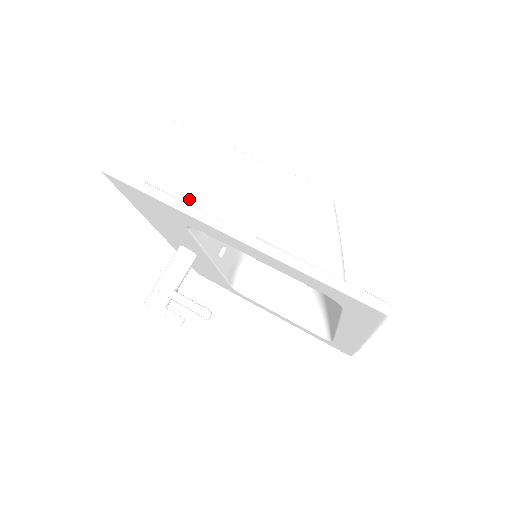
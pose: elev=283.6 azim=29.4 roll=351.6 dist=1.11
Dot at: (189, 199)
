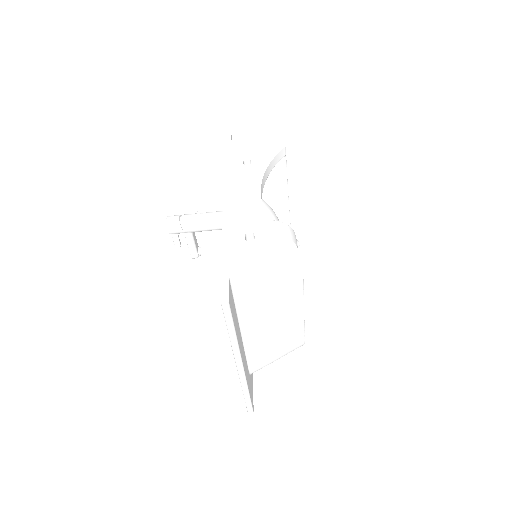
Dot at: (248, 313)
